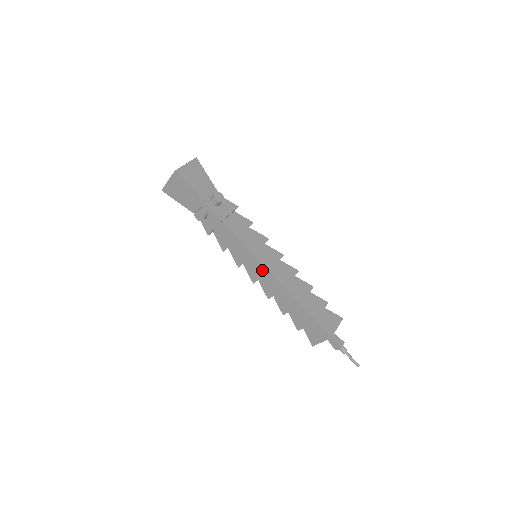
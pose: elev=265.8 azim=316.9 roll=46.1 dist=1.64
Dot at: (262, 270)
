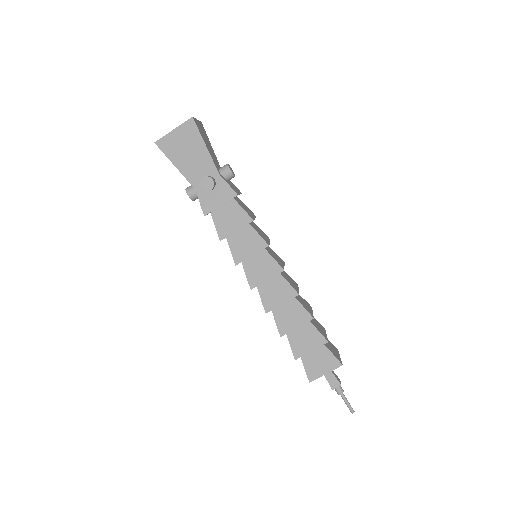
Dot at: (272, 269)
